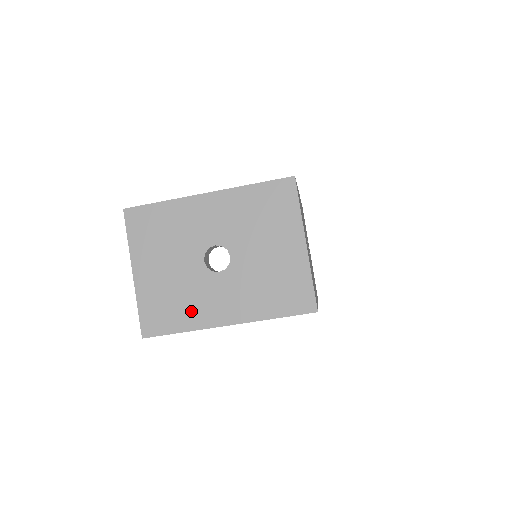
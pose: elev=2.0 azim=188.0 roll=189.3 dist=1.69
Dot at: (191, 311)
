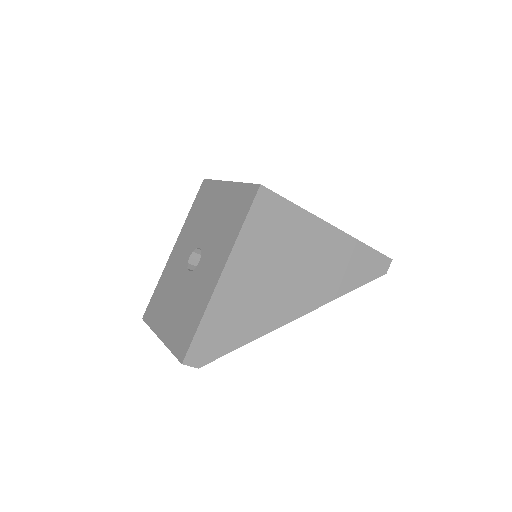
Dot at: (198, 302)
